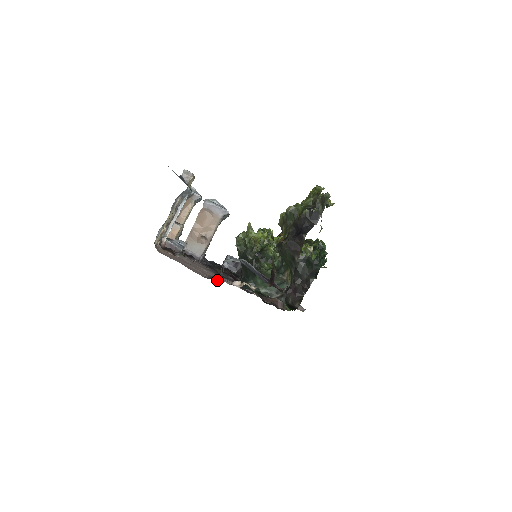
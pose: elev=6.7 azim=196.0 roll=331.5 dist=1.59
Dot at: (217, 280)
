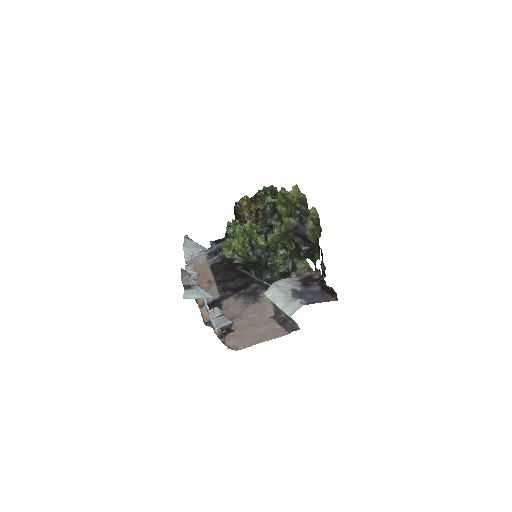
Dot at: (294, 326)
